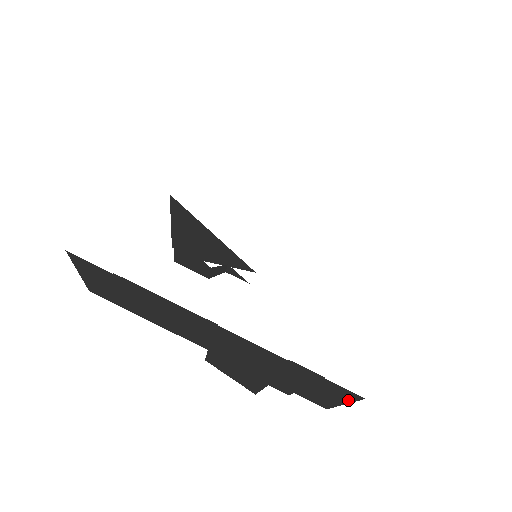
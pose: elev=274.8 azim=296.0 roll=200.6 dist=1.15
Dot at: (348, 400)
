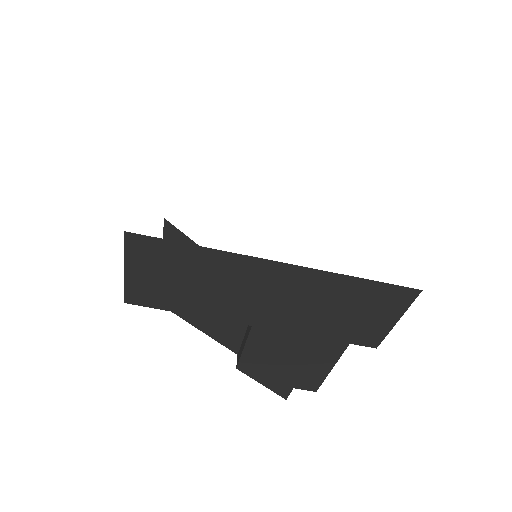
Dot at: (403, 309)
